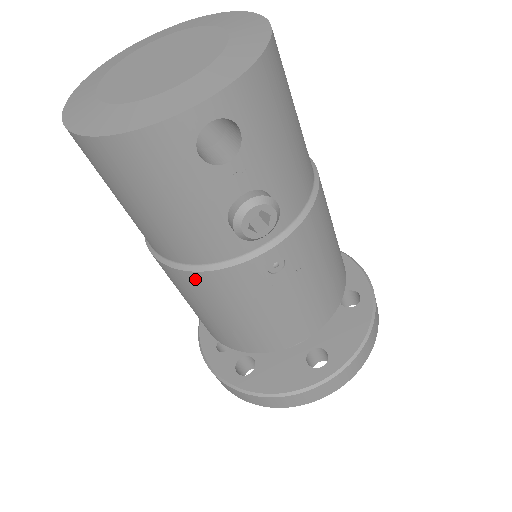
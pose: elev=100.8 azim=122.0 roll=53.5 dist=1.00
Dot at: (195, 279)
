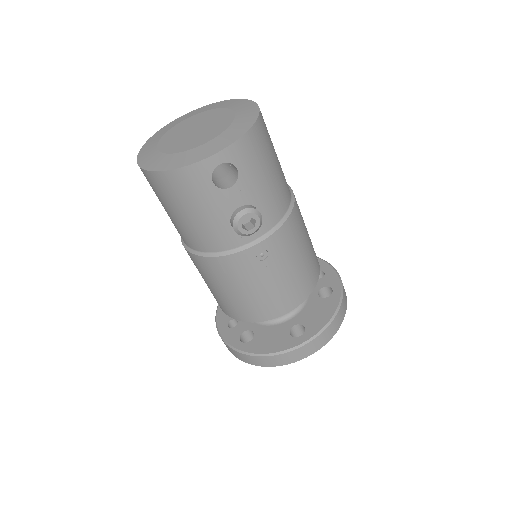
Dot at: (211, 263)
